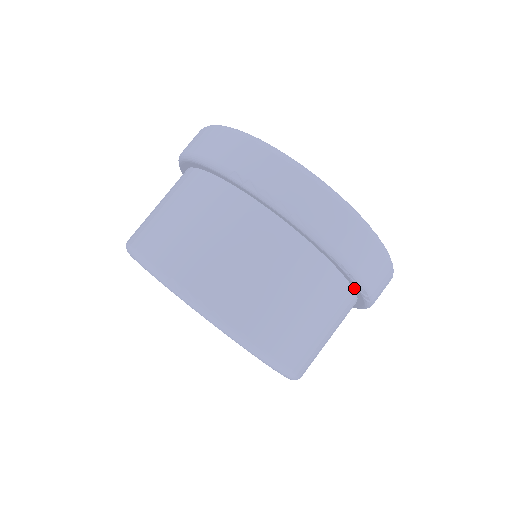
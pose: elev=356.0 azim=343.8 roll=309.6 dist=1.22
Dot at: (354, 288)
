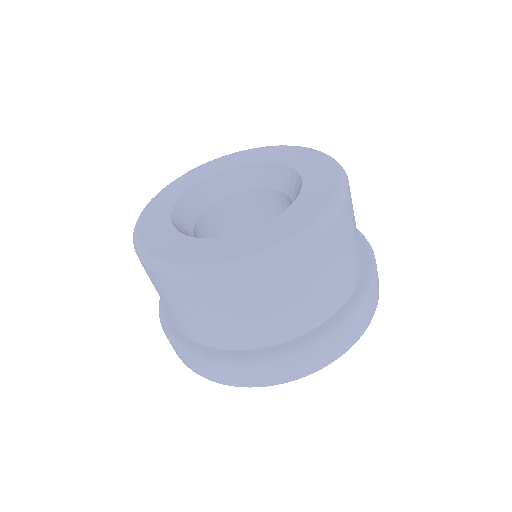
Dot at: (352, 297)
